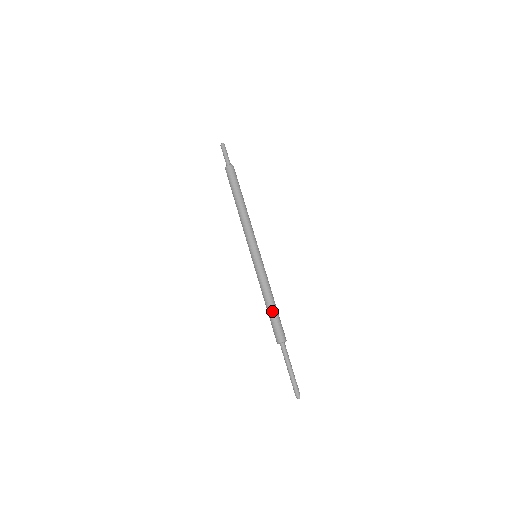
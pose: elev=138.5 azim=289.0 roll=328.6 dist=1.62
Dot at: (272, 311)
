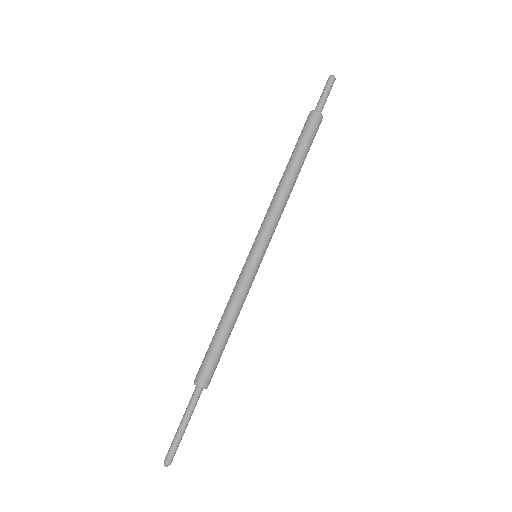
Dot at: (214, 338)
